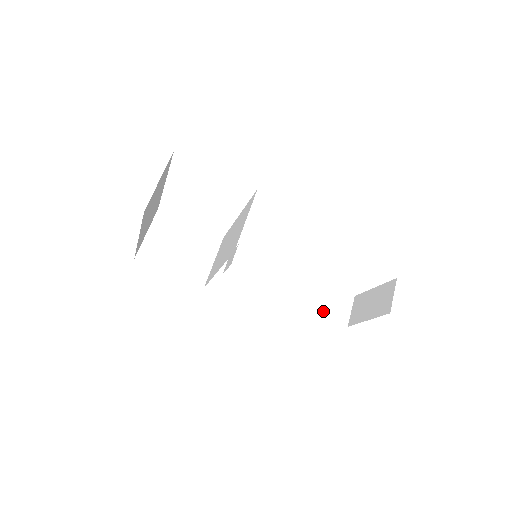
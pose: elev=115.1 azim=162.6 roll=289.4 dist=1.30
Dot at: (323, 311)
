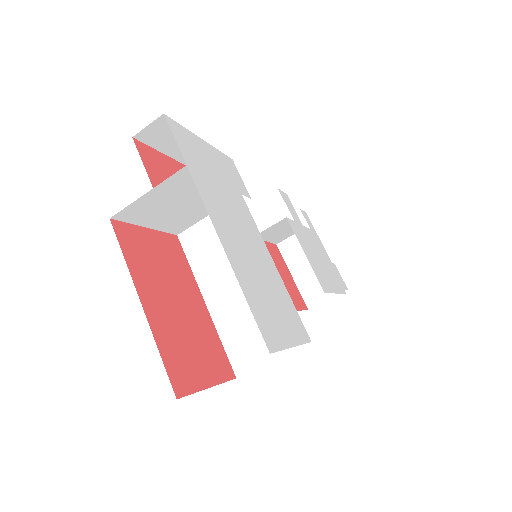
Dot at: (270, 238)
